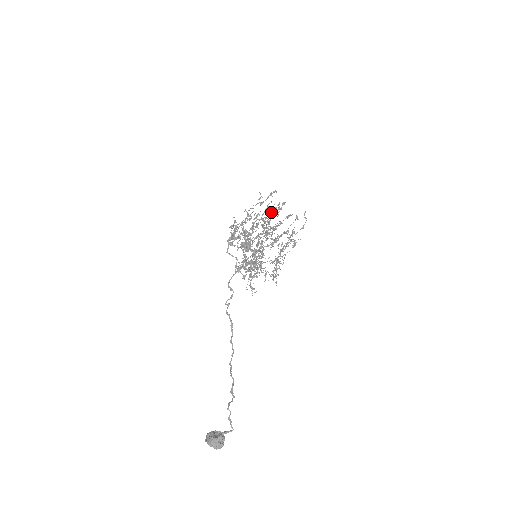
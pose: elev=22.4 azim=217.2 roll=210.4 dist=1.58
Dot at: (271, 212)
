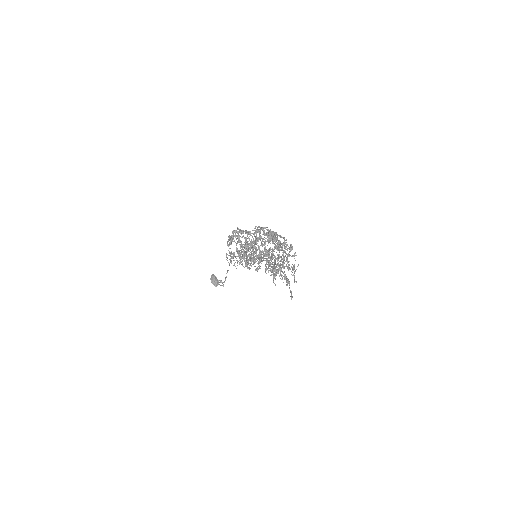
Dot at: (268, 261)
